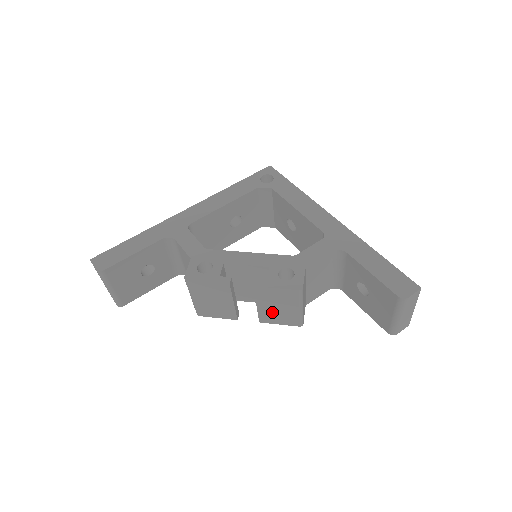
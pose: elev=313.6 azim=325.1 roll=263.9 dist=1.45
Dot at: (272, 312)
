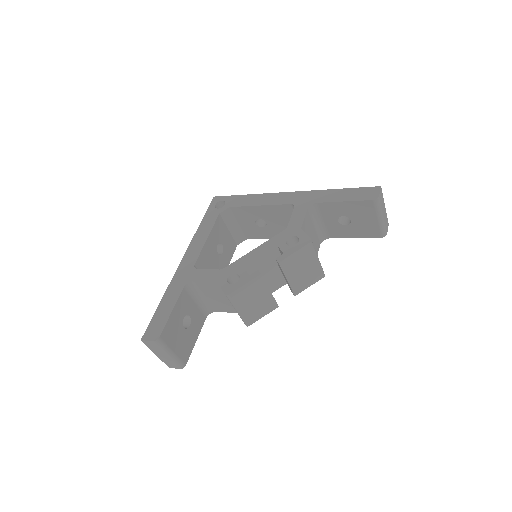
Dot at: (300, 278)
